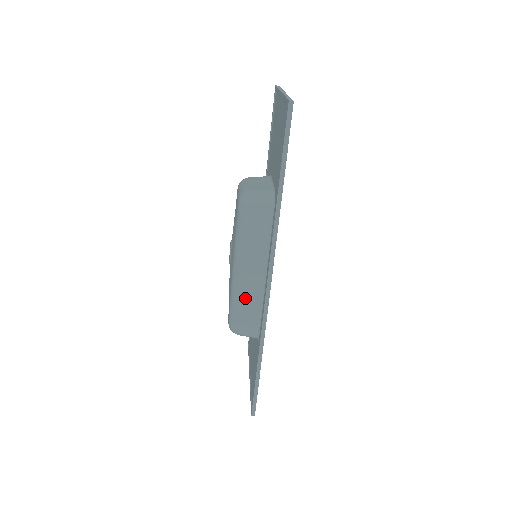
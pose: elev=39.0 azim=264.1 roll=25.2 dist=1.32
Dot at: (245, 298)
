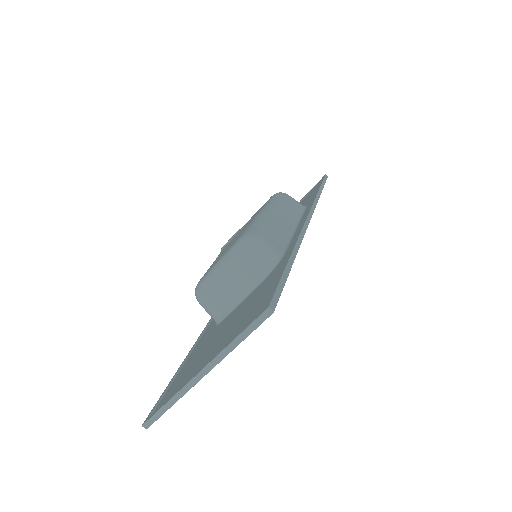
Dot at: (273, 224)
